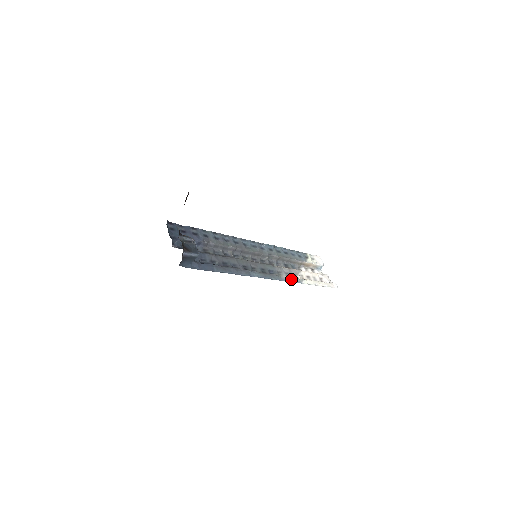
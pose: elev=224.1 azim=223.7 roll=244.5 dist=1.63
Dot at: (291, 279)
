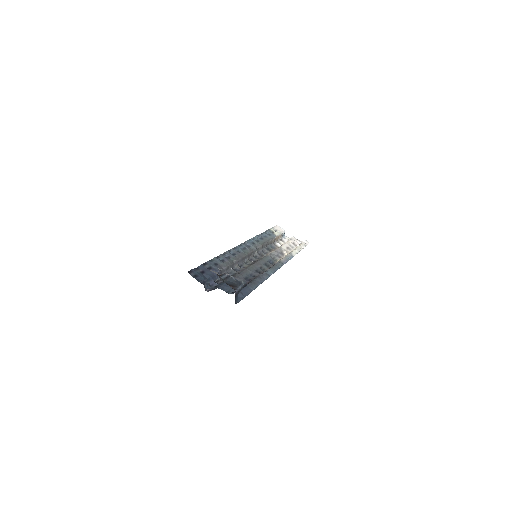
Dot at: (287, 258)
